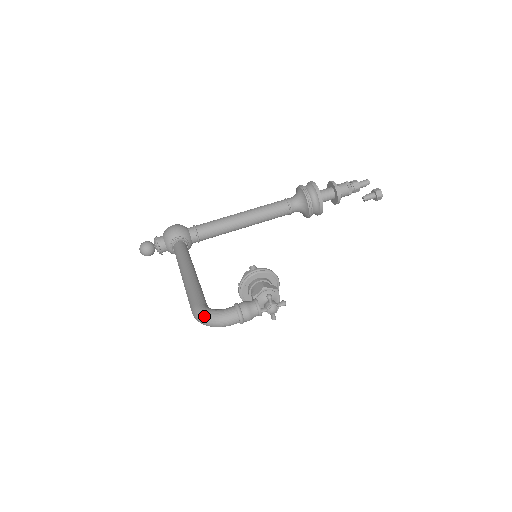
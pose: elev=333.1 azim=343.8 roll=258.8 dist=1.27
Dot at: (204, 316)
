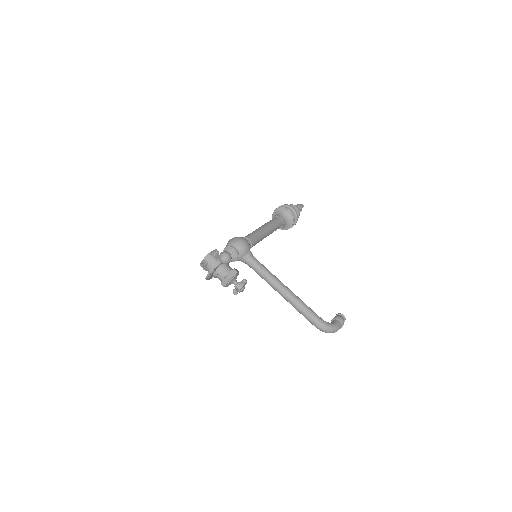
Dot at: (330, 328)
